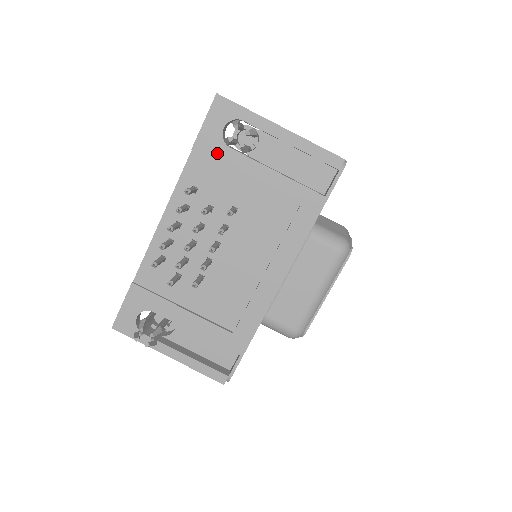
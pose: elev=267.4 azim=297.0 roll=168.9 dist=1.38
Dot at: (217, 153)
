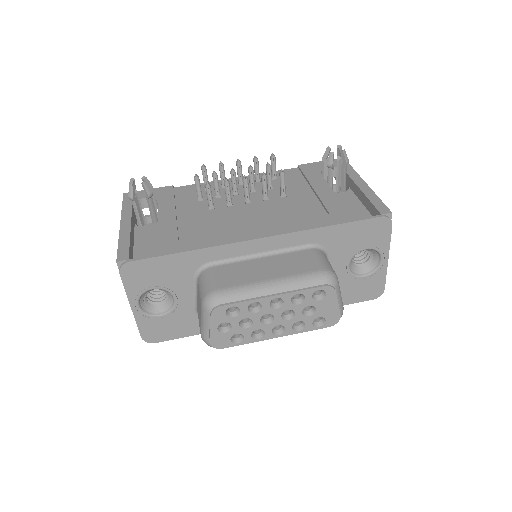
Dot at: (310, 172)
